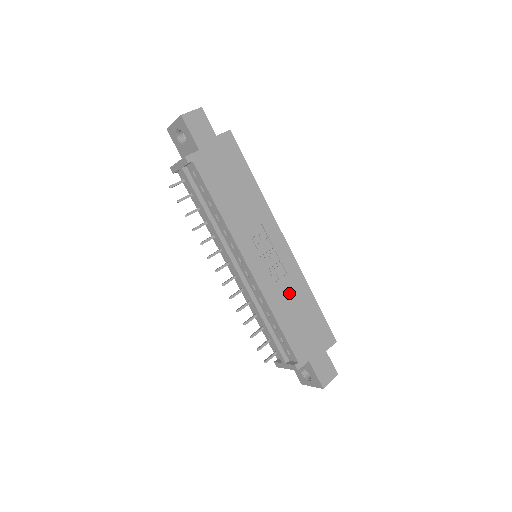
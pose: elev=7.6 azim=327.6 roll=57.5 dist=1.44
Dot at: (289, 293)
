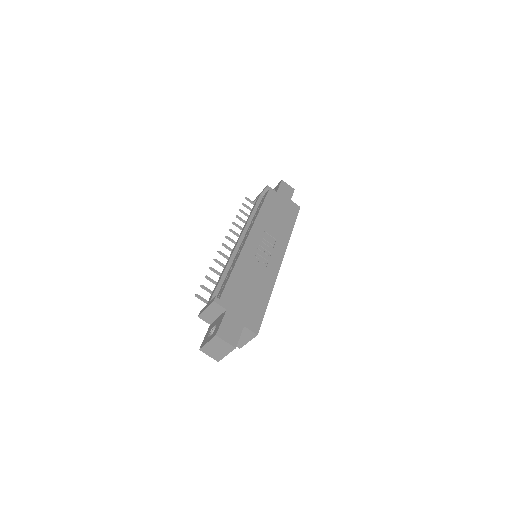
Dot at: (256, 274)
